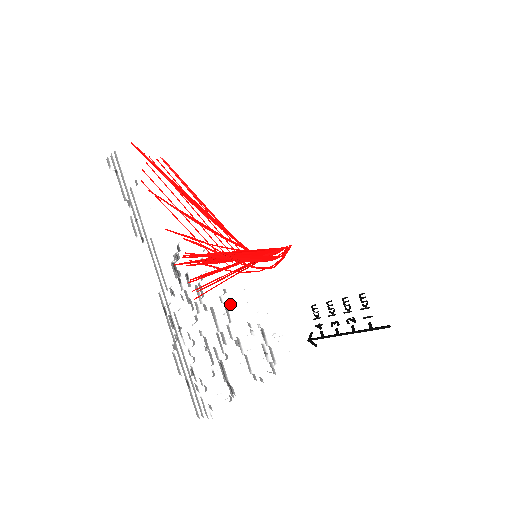
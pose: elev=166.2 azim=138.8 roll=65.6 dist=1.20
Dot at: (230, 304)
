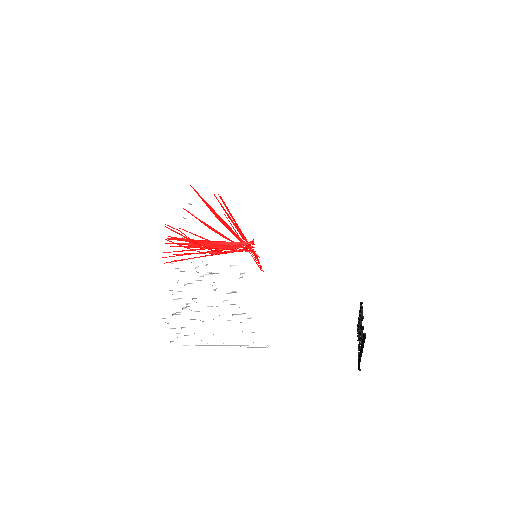
Dot at: occluded
